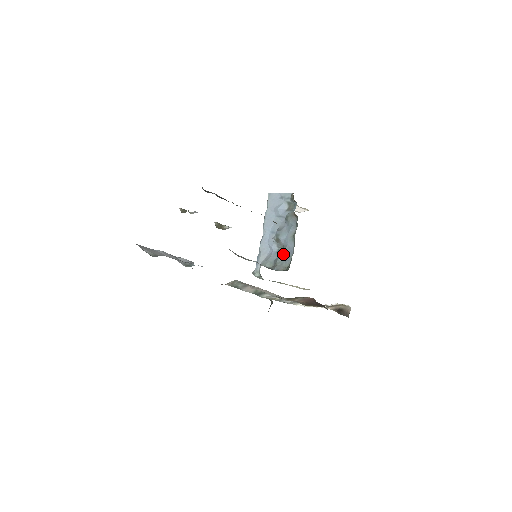
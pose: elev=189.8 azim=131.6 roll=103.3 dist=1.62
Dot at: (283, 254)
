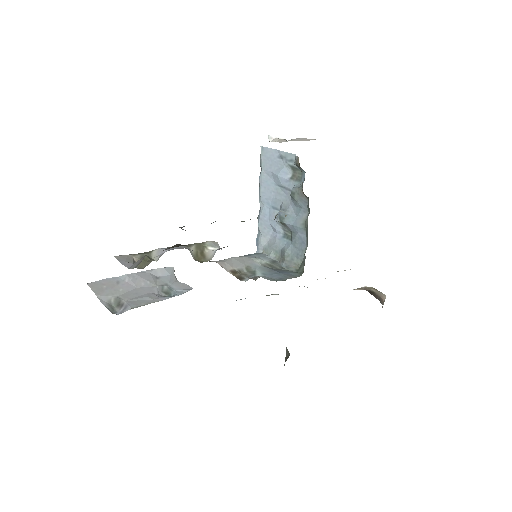
Dot at: (292, 244)
